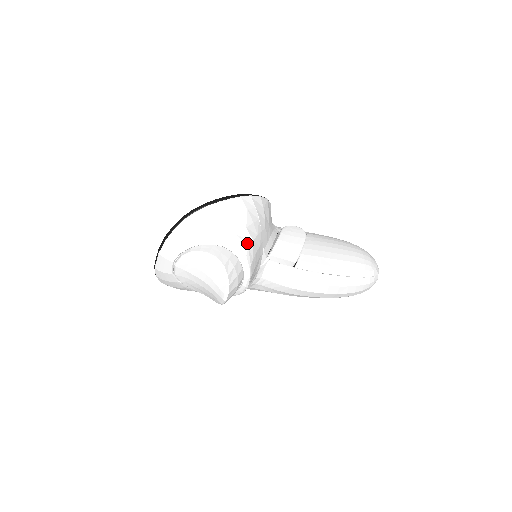
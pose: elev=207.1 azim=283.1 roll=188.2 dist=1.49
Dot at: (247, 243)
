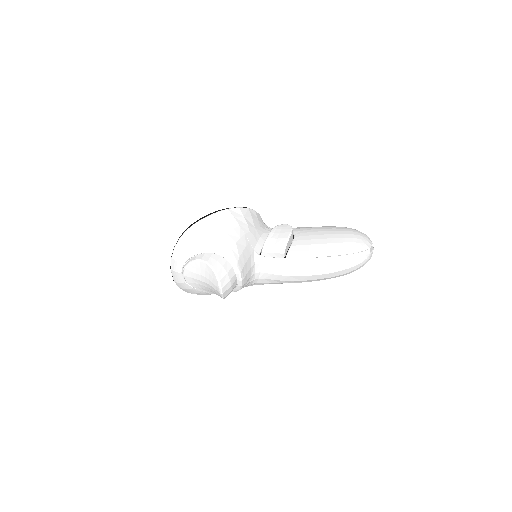
Dot at: (230, 246)
